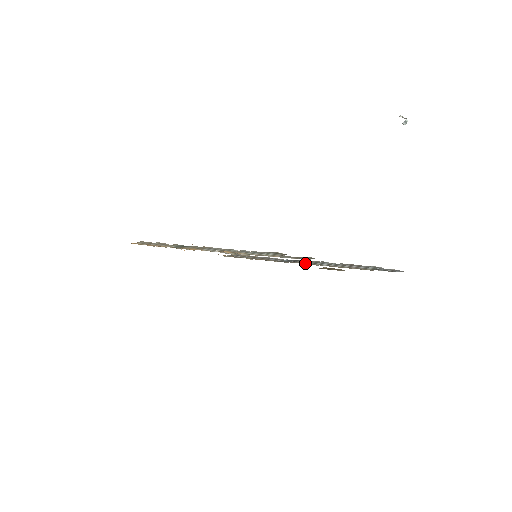
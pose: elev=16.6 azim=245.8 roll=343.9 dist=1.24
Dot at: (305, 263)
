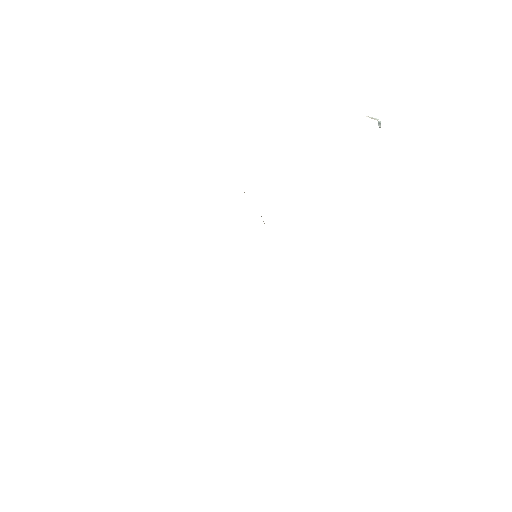
Dot at: occluded
